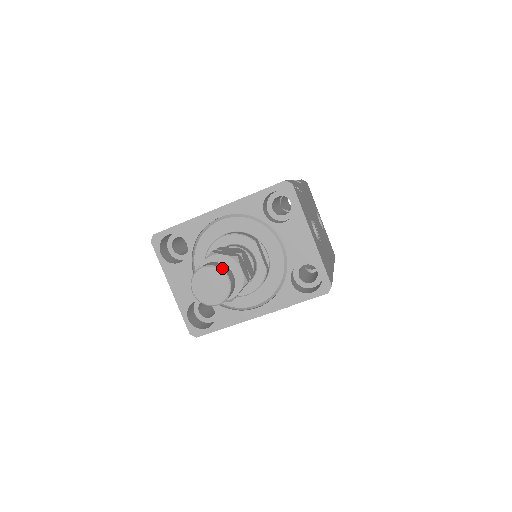
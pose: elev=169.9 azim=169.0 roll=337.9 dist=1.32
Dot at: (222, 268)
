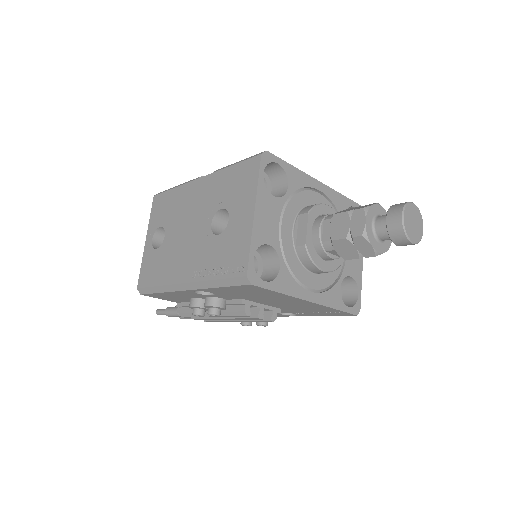
Dot at: (419, 217)
